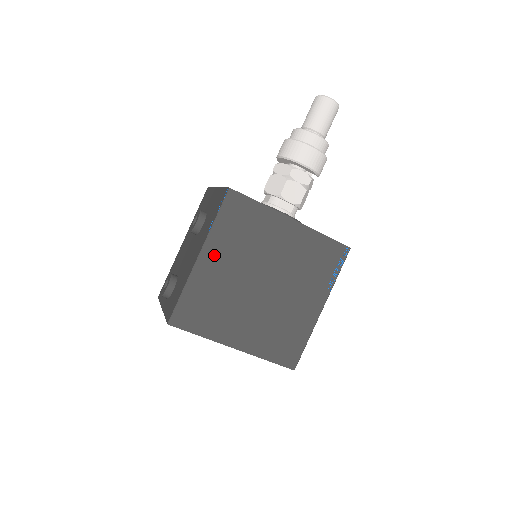
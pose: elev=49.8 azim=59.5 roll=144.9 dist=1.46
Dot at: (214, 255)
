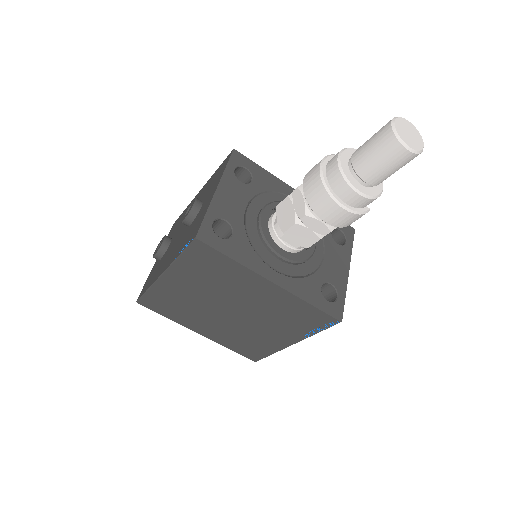
Dot at: (178, 279)
